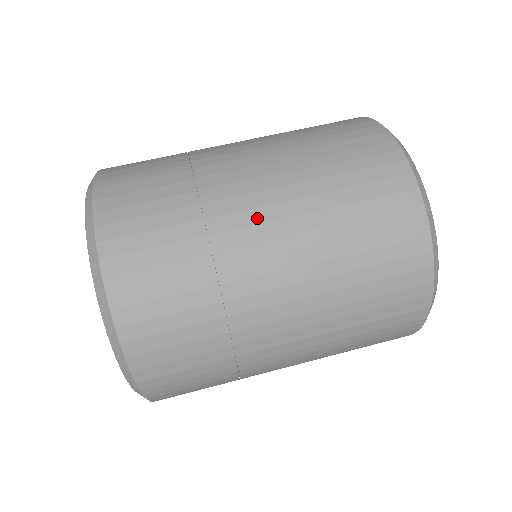
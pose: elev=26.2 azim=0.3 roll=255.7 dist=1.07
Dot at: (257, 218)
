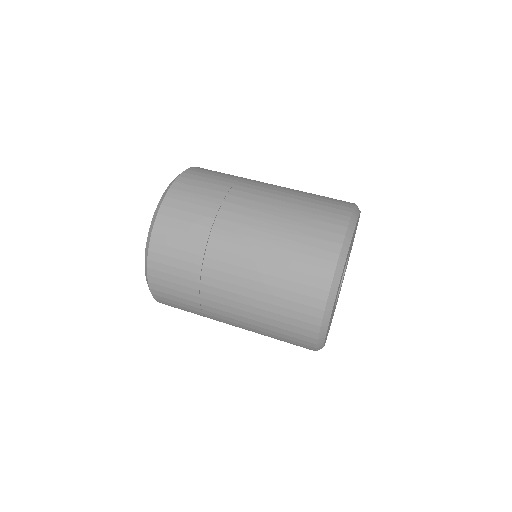
Dot at: (232, 261)
